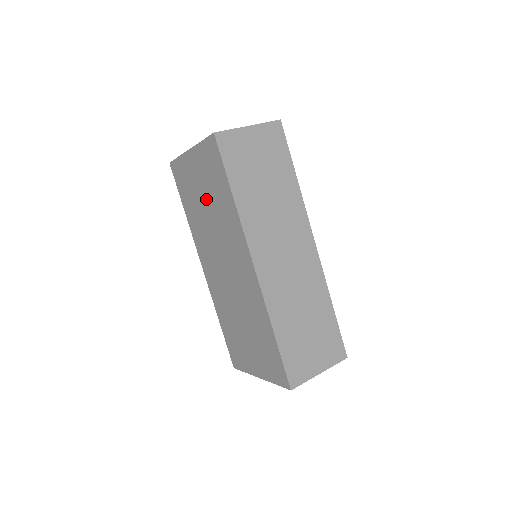
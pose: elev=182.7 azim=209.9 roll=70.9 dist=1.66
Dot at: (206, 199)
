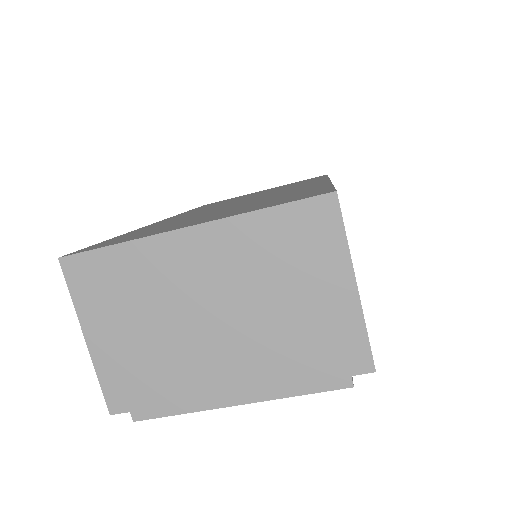
Dot at: (262, 192)
